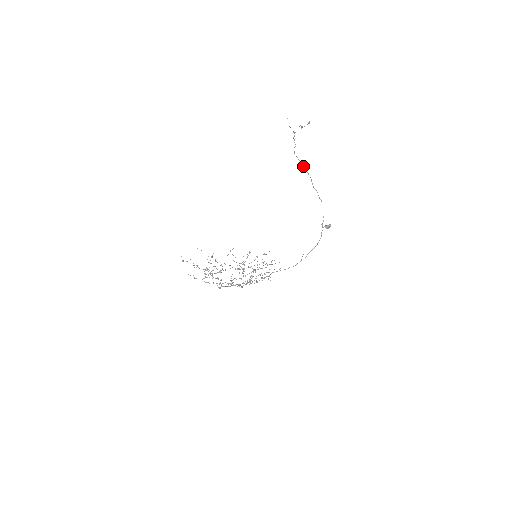
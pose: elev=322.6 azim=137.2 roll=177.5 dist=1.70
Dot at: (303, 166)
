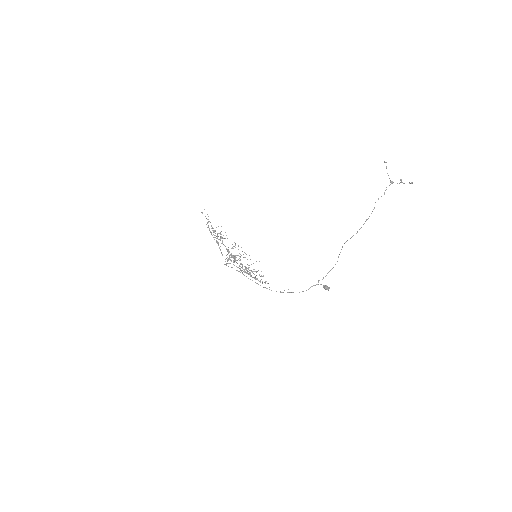
Dot at: (367, 219)
